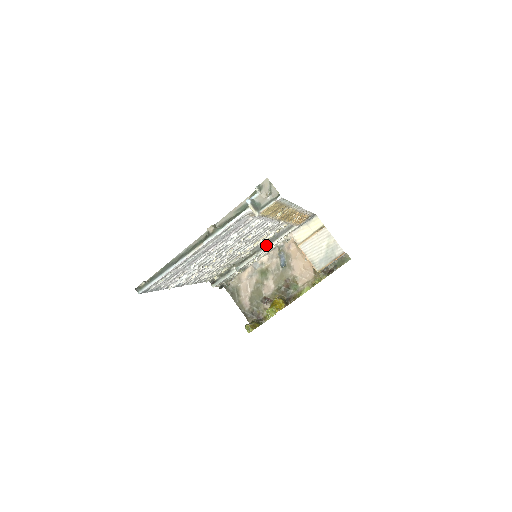
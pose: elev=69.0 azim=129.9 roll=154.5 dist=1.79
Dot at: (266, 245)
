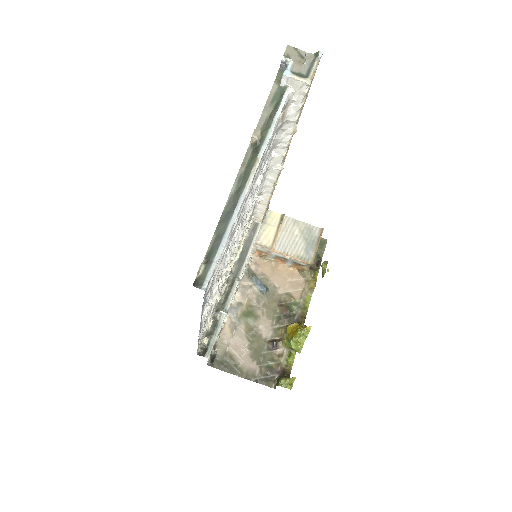
Dot at: (241, 263)
